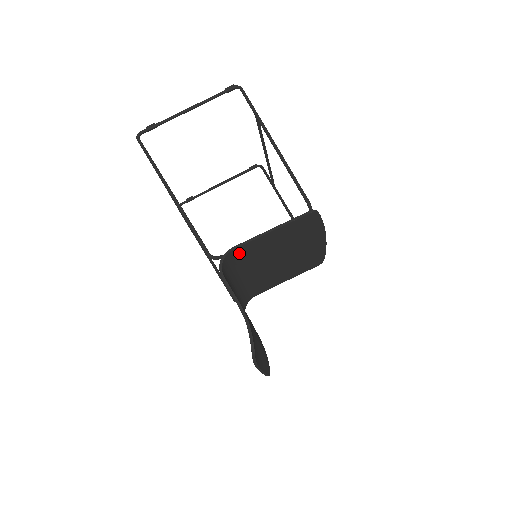
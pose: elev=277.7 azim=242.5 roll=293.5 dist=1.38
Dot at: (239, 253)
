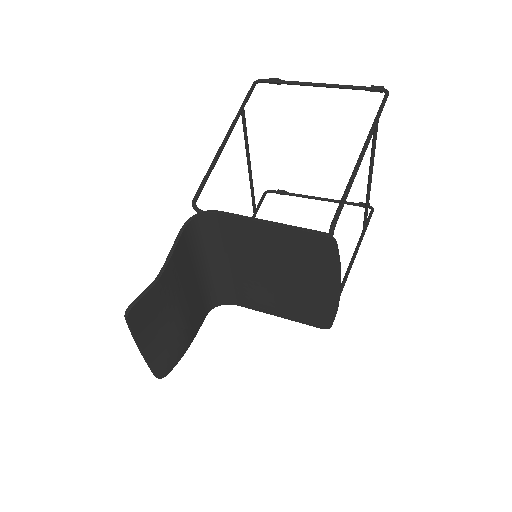
Dot at: (224, 224)
